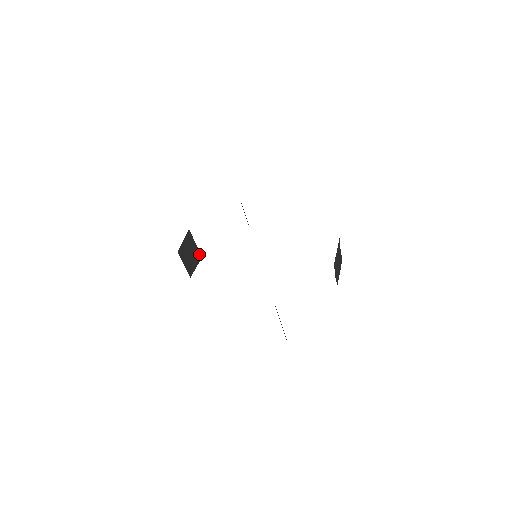
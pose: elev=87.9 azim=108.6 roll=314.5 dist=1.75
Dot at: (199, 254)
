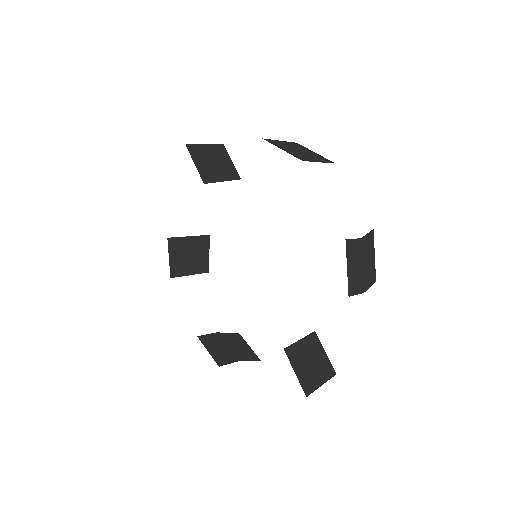
Dot at: (203, 237)
